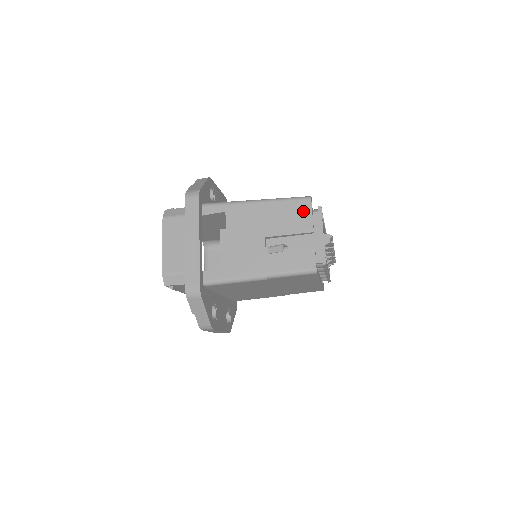
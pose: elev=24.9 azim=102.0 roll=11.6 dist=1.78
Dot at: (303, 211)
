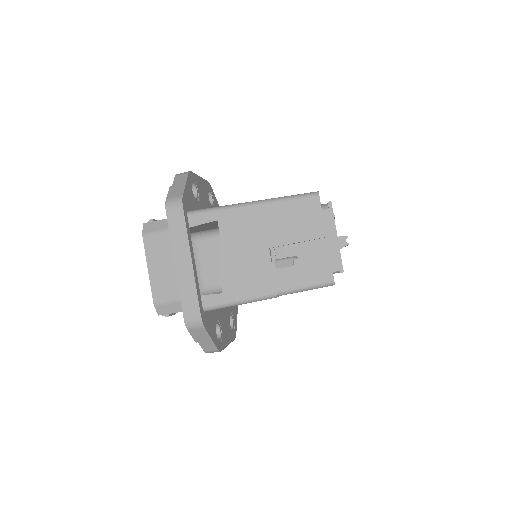
Dot at: (311, 212)
